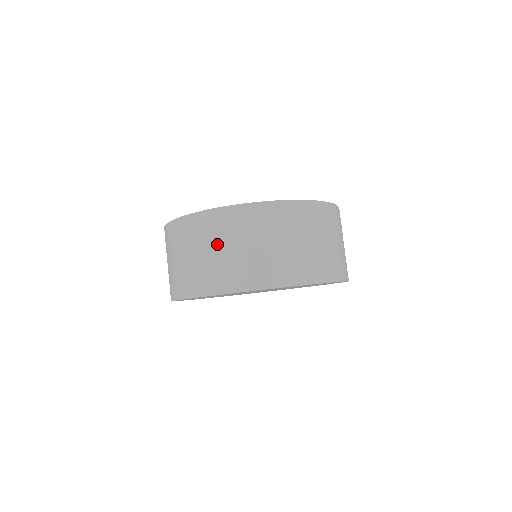
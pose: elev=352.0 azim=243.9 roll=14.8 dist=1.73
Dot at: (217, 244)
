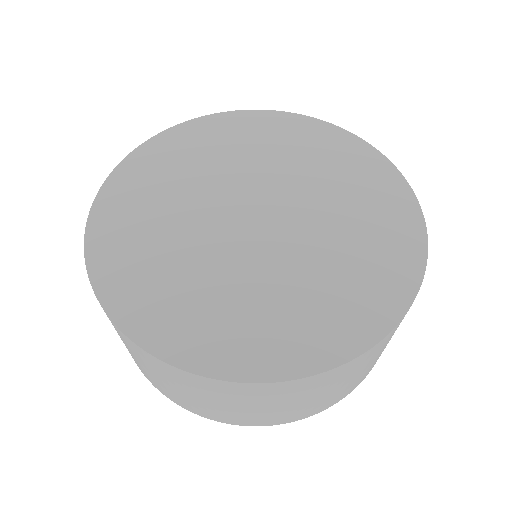
Dot at: (126, 346)
